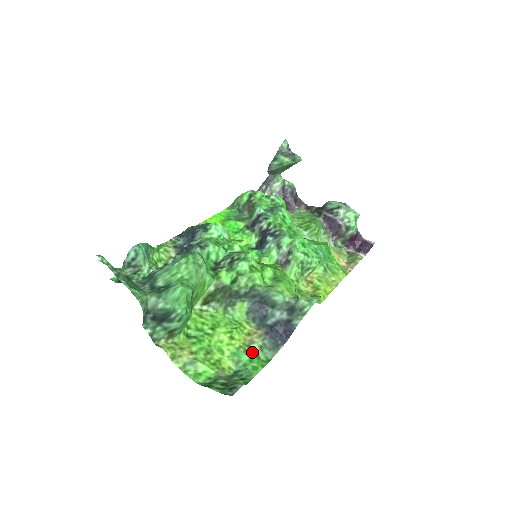
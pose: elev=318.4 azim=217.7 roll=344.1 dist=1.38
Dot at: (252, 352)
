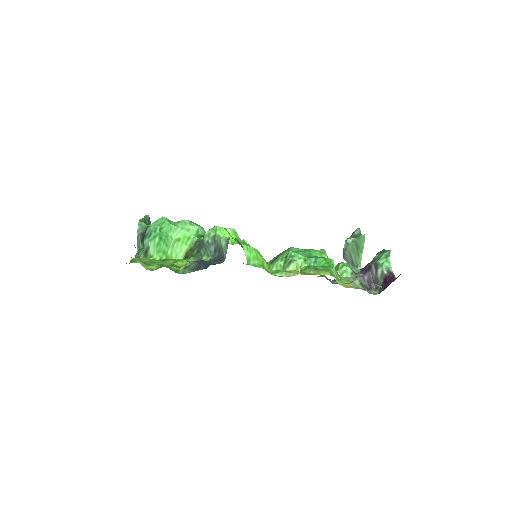
Dot at: (177, 267)
